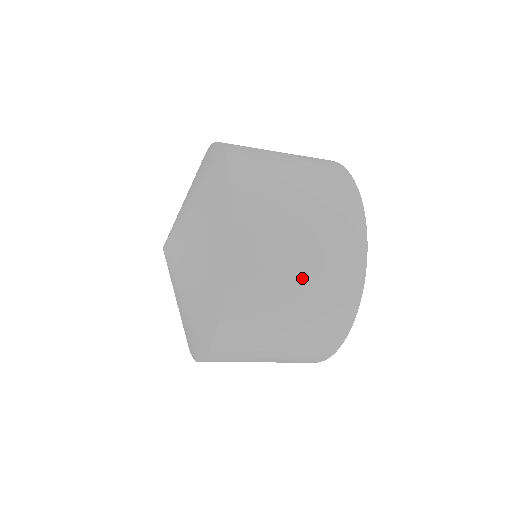
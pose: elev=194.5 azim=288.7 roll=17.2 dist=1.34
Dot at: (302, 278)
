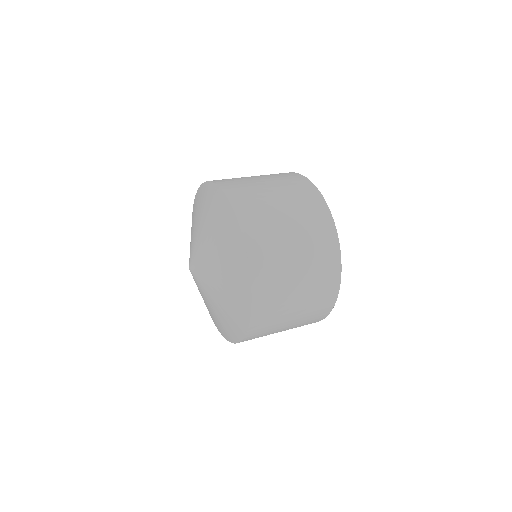
Dot at: occluded
